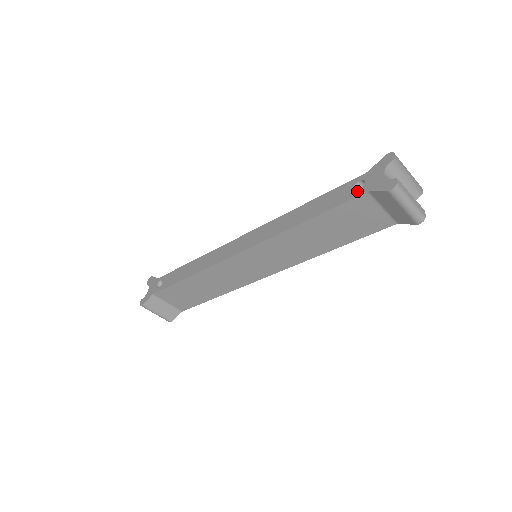
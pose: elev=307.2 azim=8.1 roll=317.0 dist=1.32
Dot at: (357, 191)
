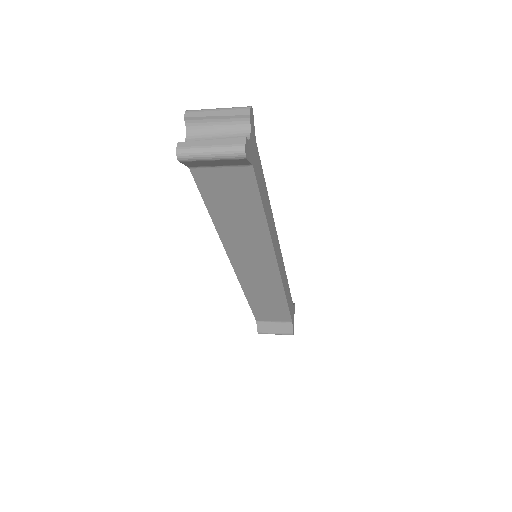
Dot at: occluded
